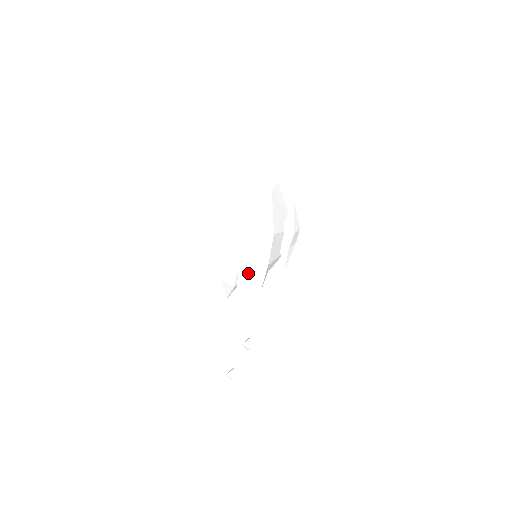
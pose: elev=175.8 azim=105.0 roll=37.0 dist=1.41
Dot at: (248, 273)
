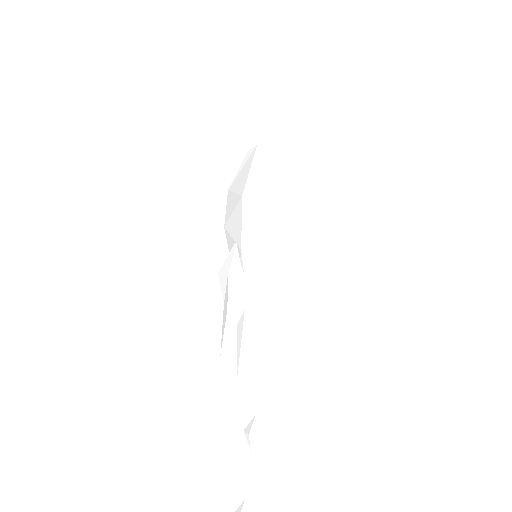
Dot at: (266, 271)
